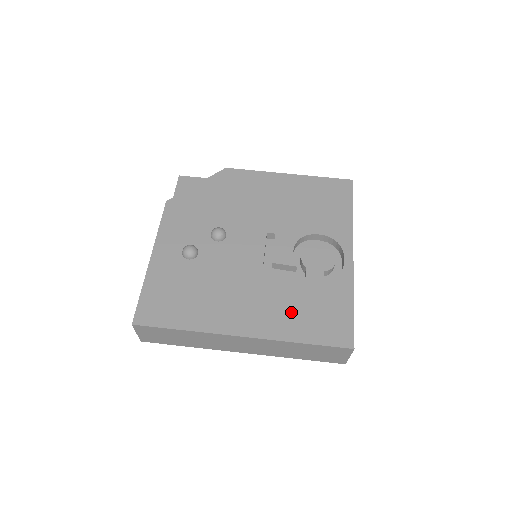
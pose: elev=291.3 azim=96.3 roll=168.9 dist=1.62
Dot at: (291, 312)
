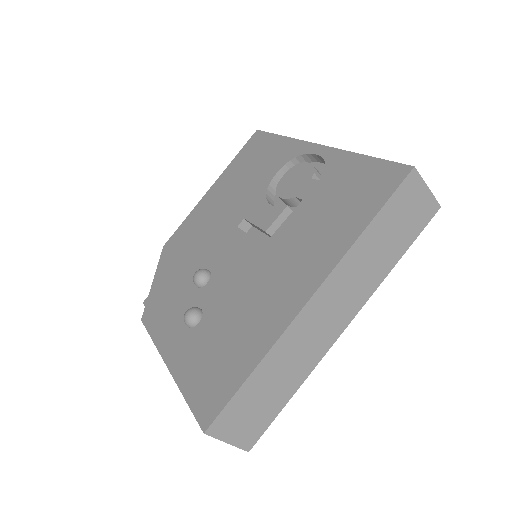
Dot at: (325, 228)
